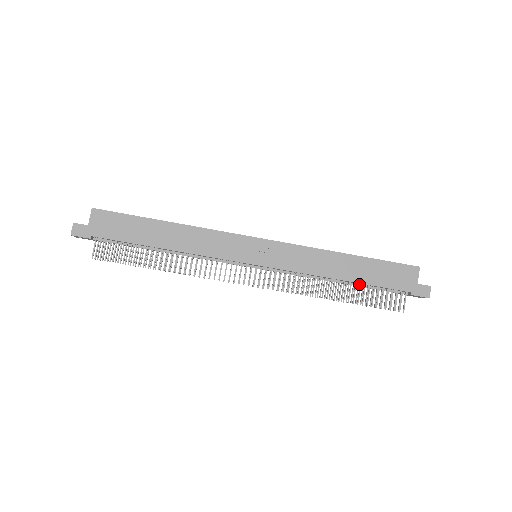
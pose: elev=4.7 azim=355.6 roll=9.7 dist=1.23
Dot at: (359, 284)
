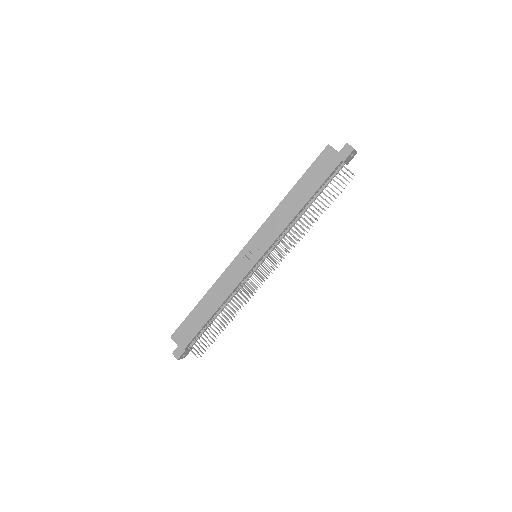
Dot at: (315, 196)
